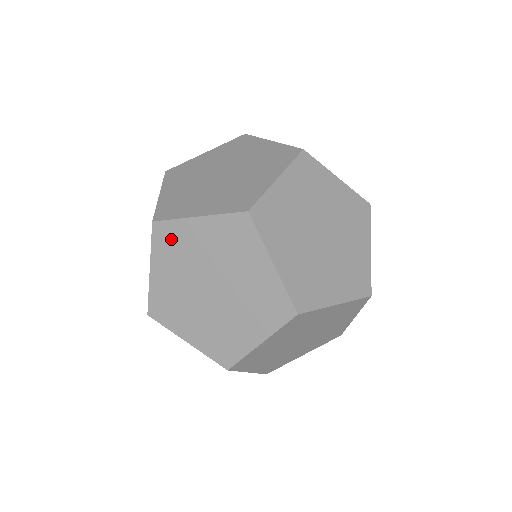
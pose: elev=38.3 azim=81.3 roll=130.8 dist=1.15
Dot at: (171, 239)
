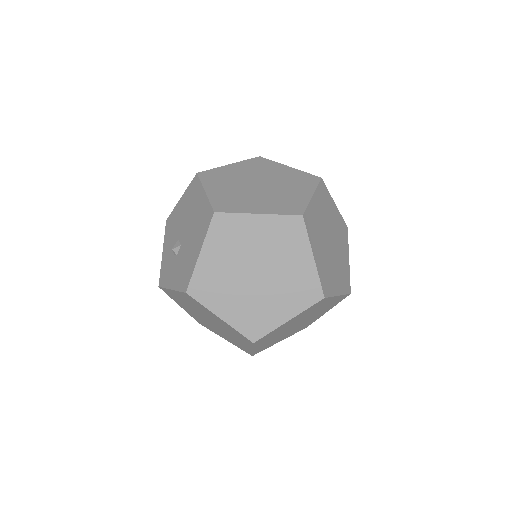
Dot at: (195, 303)
